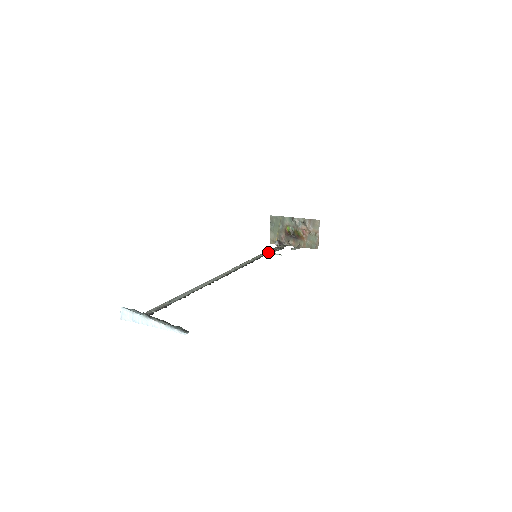
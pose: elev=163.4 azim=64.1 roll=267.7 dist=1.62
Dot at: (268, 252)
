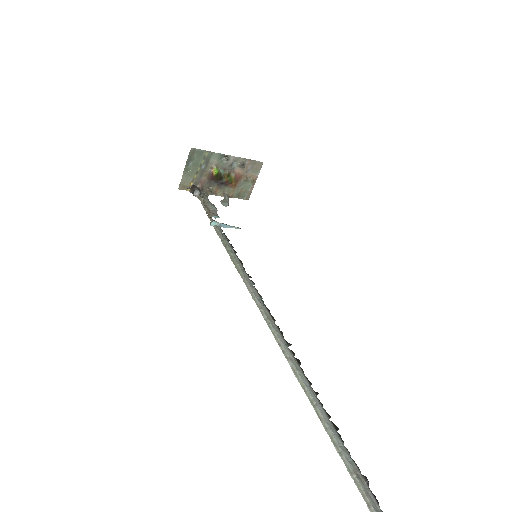
Dot at: (221, 225)
